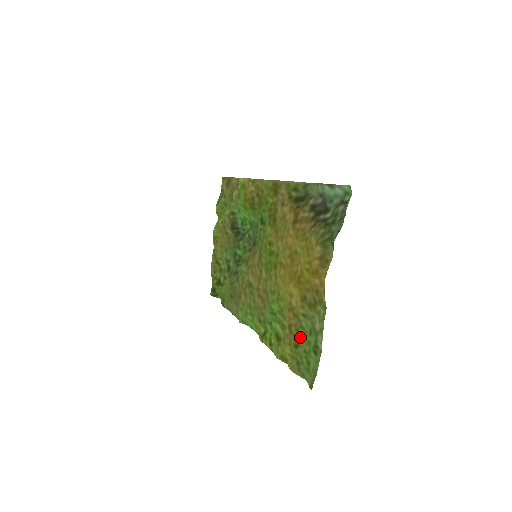
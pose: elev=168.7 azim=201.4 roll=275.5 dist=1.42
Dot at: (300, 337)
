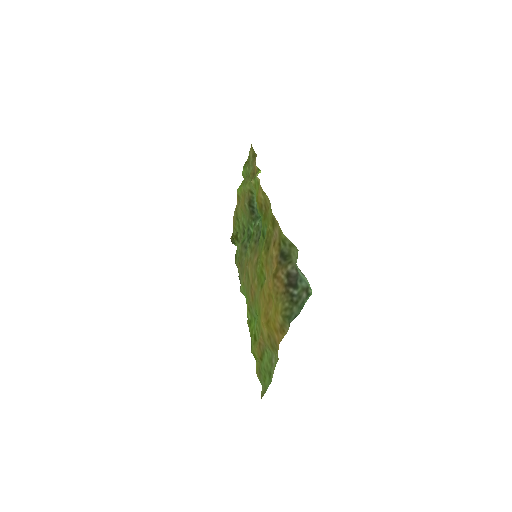
Dot at: (264, 356)
